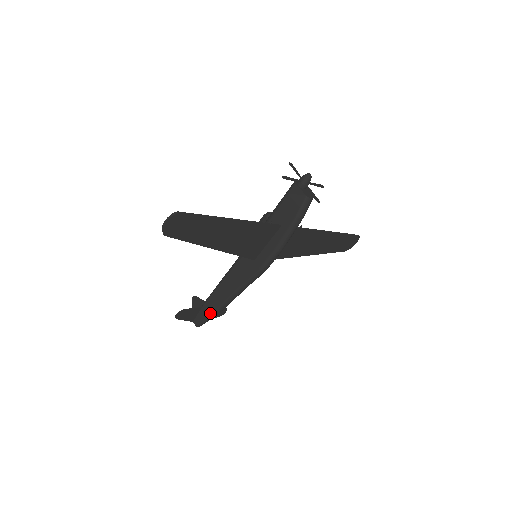
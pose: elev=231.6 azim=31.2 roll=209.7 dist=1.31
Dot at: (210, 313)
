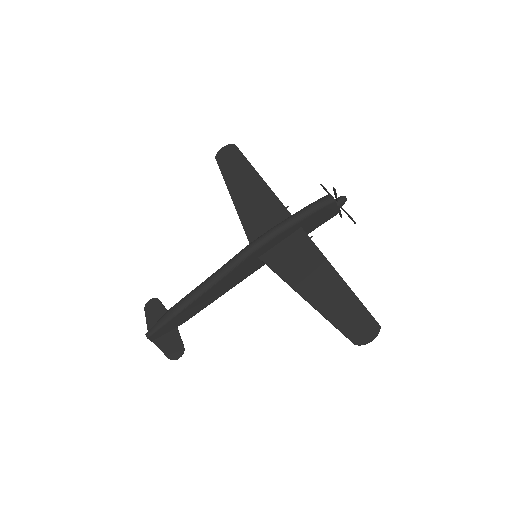
Dot at: (171, 308)
